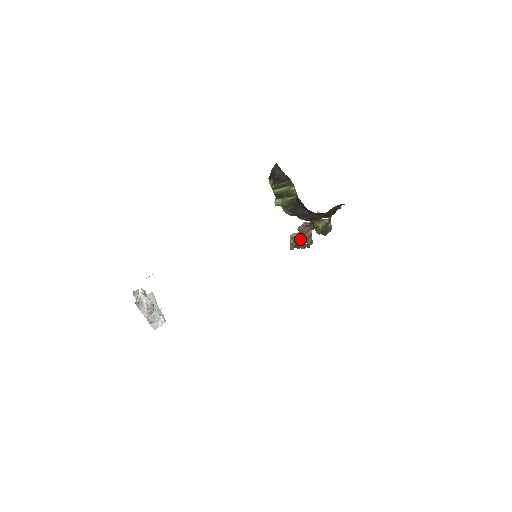
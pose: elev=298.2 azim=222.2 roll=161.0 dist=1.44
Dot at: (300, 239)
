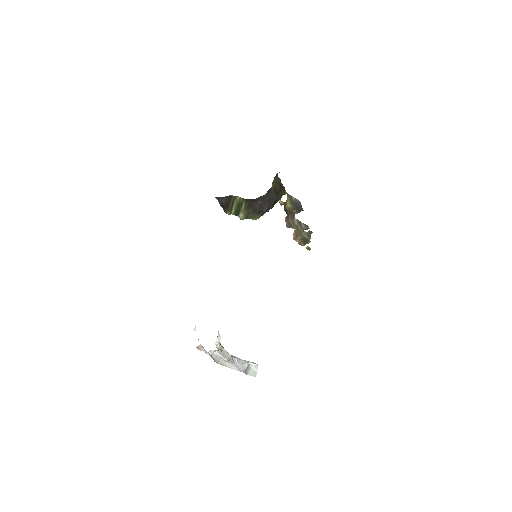
Dot at: (300, 233)
